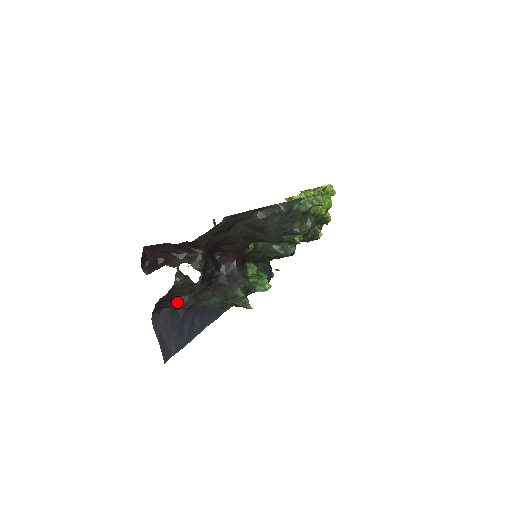
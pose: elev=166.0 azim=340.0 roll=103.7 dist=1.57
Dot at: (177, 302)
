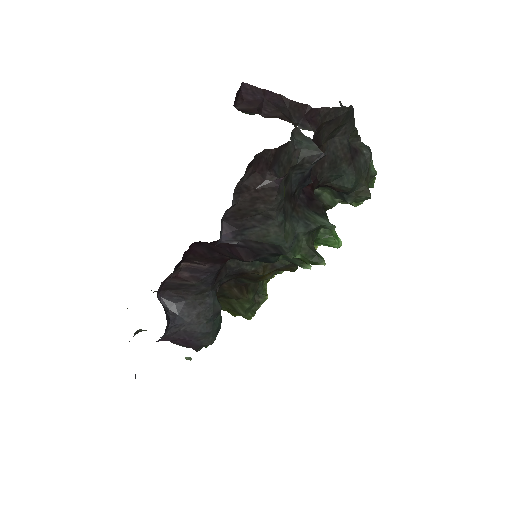
Dot at: (275, 177)
